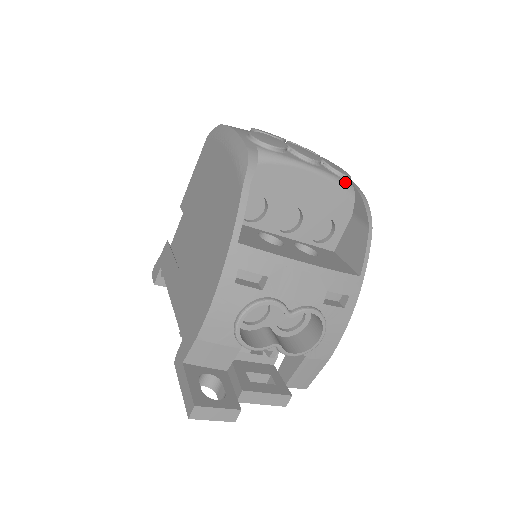
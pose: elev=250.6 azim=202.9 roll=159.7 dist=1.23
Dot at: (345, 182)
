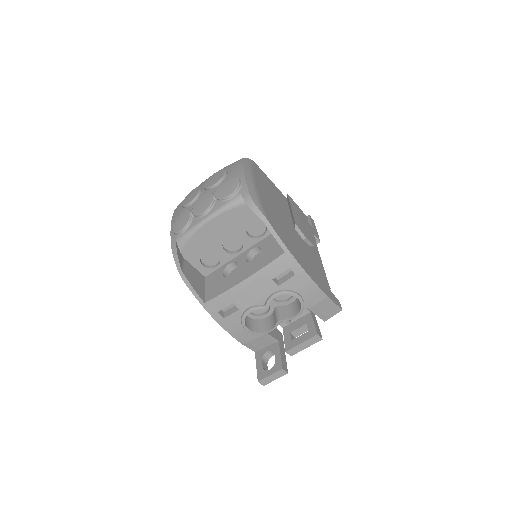
Dot at: (233, 200)
